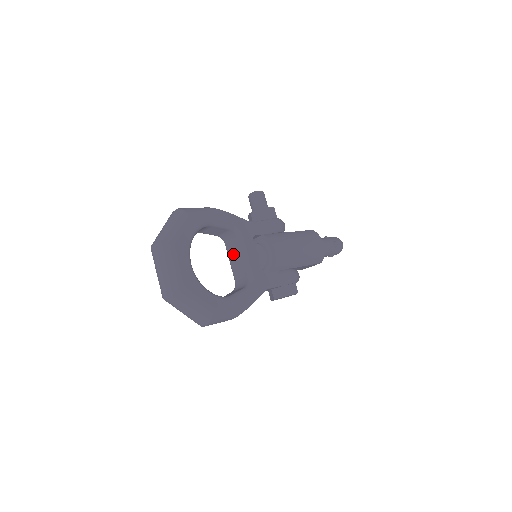
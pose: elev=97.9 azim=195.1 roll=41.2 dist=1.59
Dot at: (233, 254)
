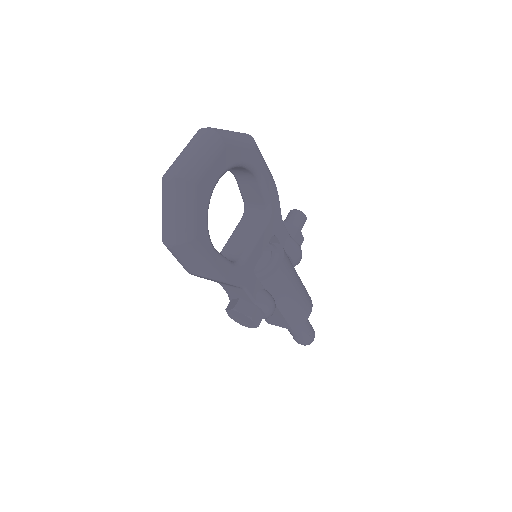
Dot at: (244, 229)
